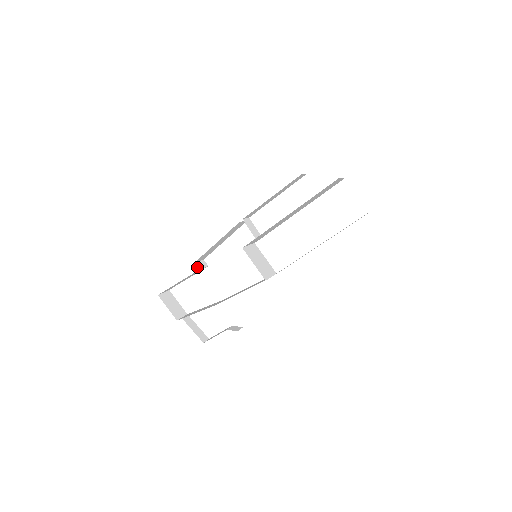
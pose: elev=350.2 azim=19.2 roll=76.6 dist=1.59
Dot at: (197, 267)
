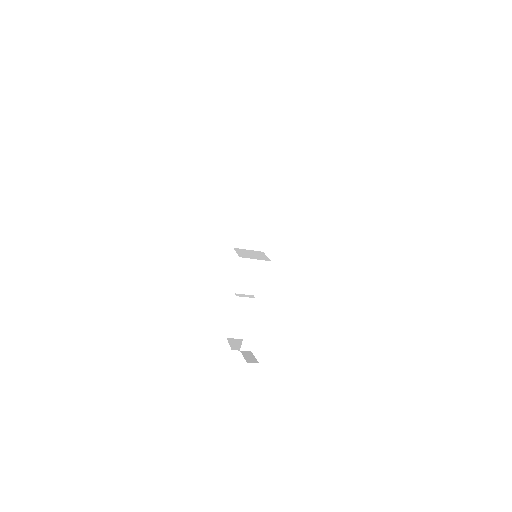
Dot at: (237, 295)
